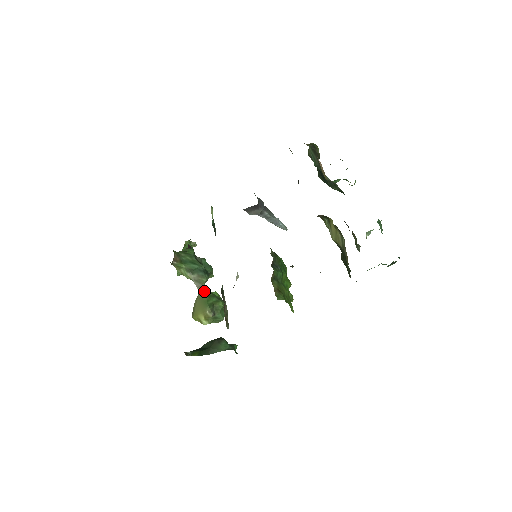
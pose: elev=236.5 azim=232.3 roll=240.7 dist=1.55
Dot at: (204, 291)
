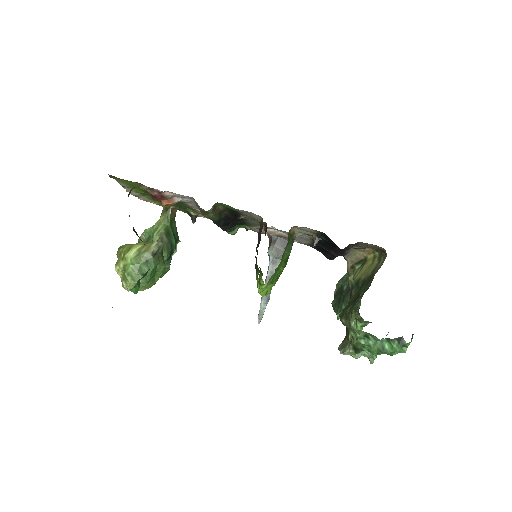
Dot at: occluded
